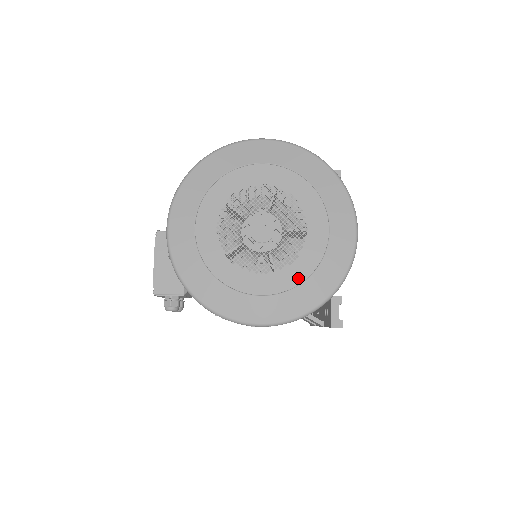
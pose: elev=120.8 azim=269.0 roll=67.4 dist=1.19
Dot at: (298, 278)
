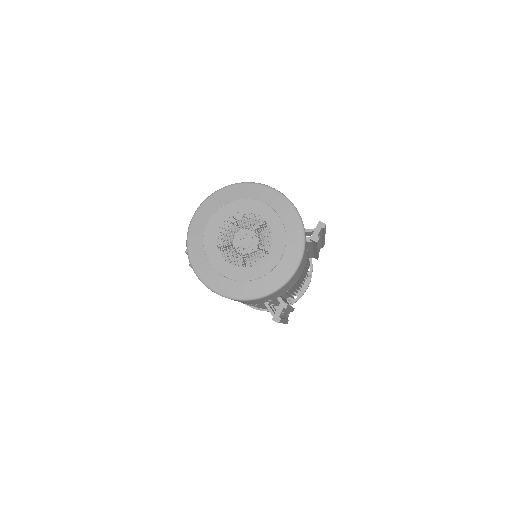
Dot at: (251, 277)
